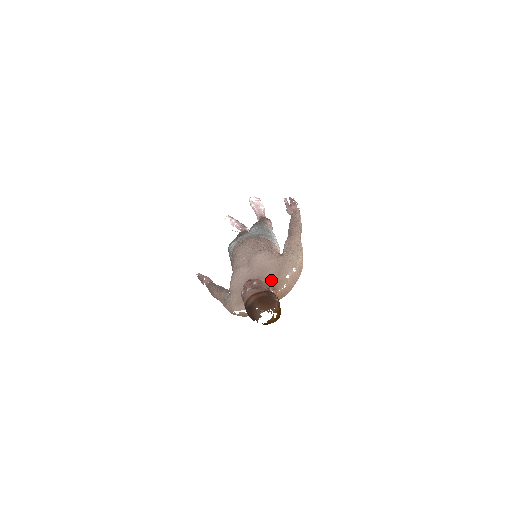
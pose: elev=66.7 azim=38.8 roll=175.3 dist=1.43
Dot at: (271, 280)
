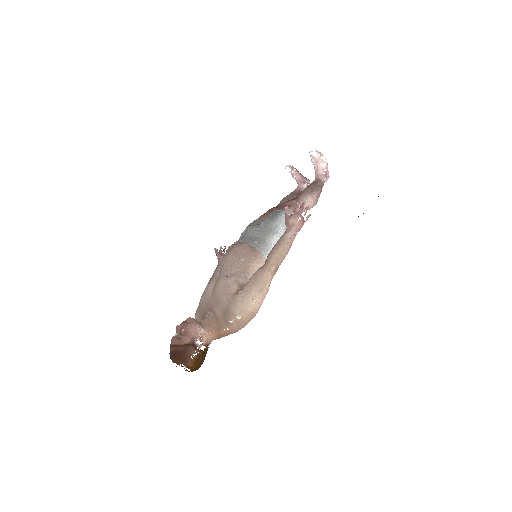
Dot at: (218, 318)
